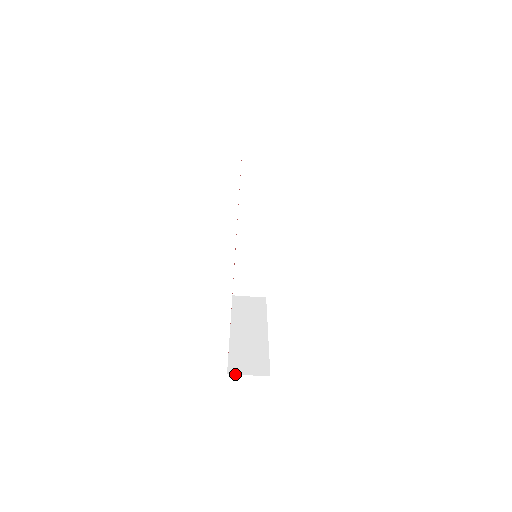
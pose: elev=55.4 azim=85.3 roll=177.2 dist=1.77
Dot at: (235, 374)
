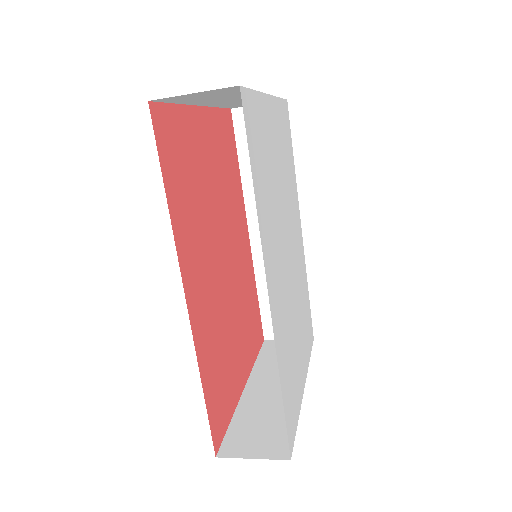
Dot at: (229, 457)
